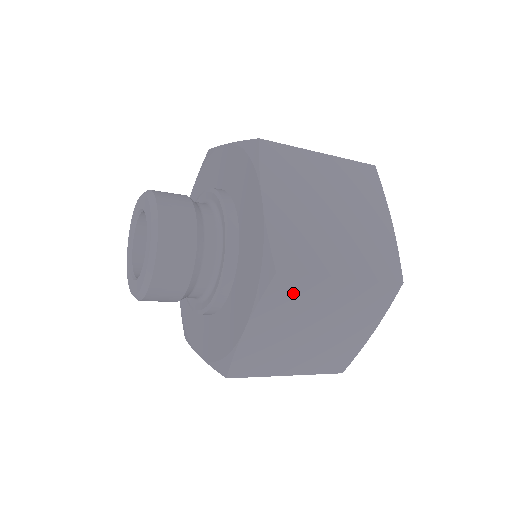
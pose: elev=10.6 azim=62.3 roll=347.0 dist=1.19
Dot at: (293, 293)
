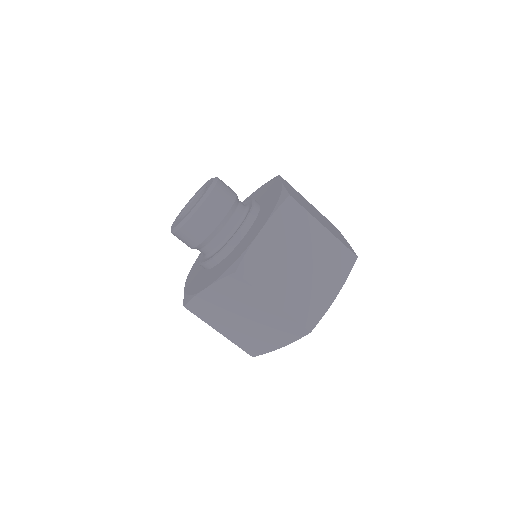
Dot at: (292, 188)
